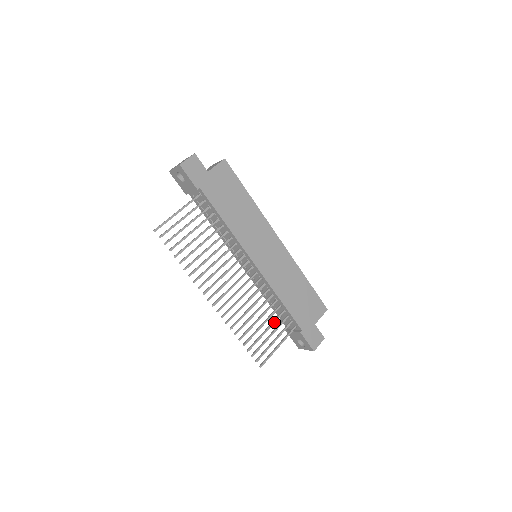
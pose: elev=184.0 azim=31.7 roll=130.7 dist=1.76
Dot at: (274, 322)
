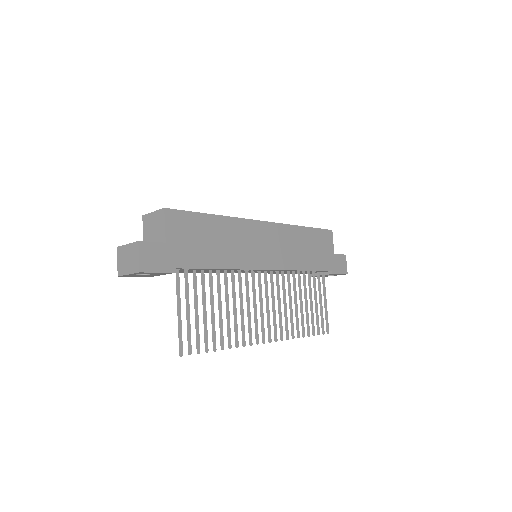
Dot at: (311, 290)
